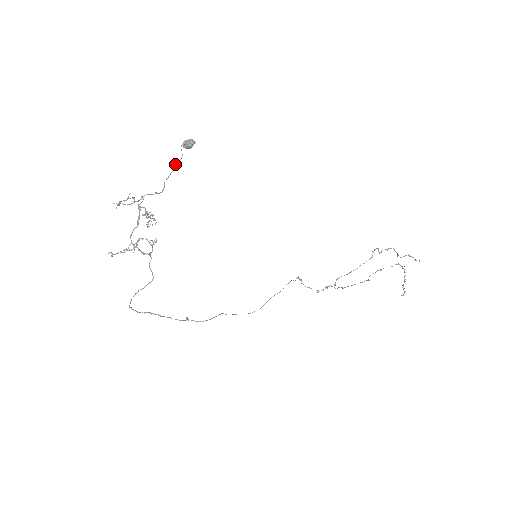
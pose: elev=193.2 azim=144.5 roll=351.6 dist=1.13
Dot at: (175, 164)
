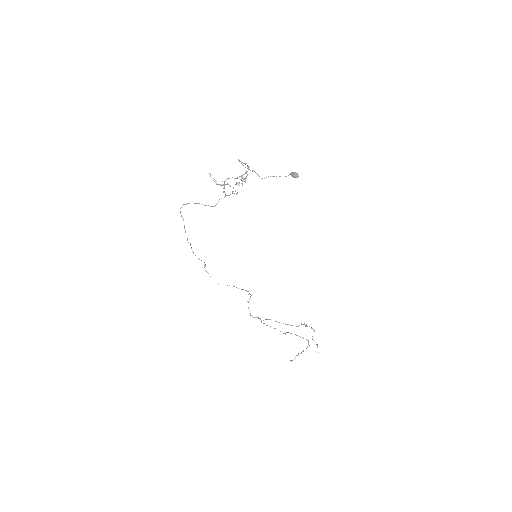
Dot at: occluded
